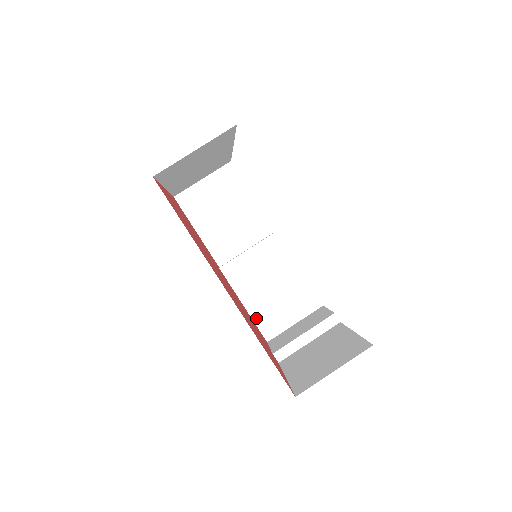
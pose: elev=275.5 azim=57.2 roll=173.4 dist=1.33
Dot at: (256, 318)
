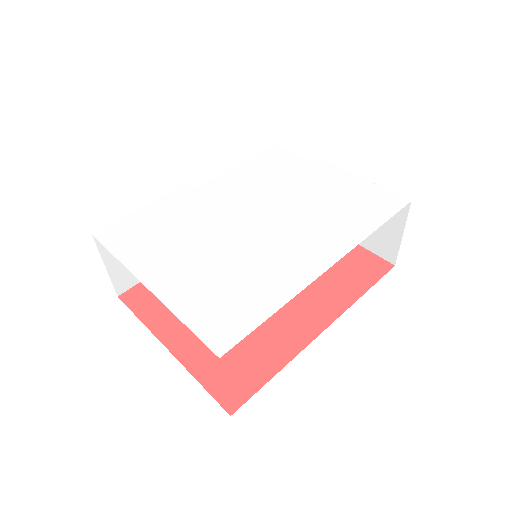
Dot at: occluded
